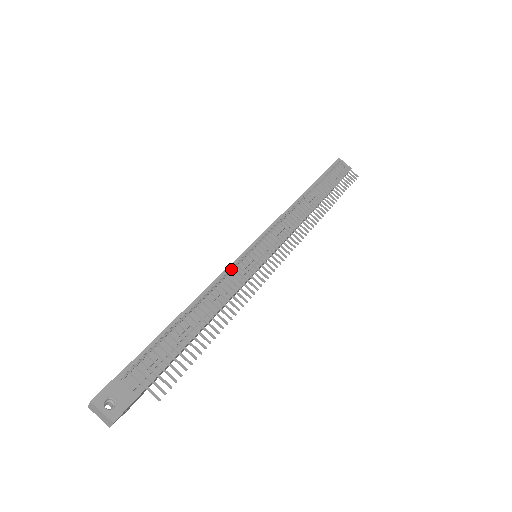
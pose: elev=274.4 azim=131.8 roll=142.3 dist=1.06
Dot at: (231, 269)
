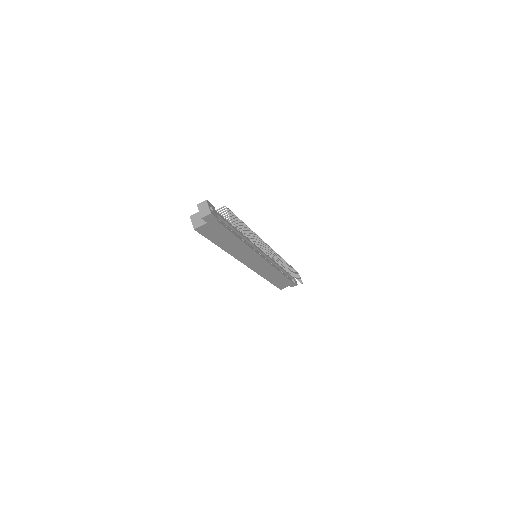
Dot at: occluded
